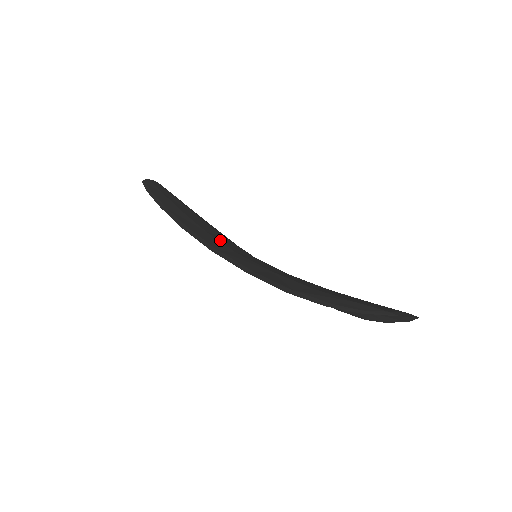
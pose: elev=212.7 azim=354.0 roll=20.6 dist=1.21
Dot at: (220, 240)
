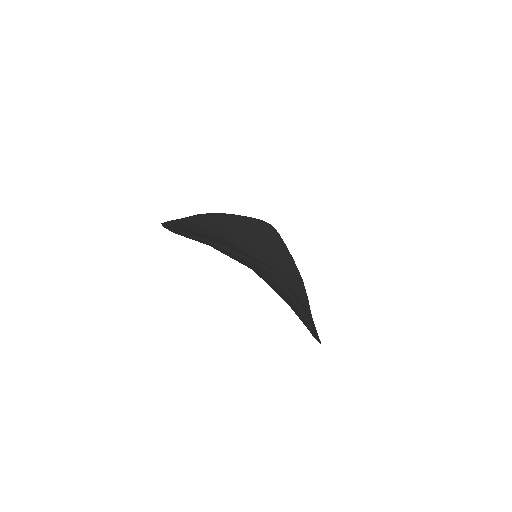
Dot at: (230, 235)
